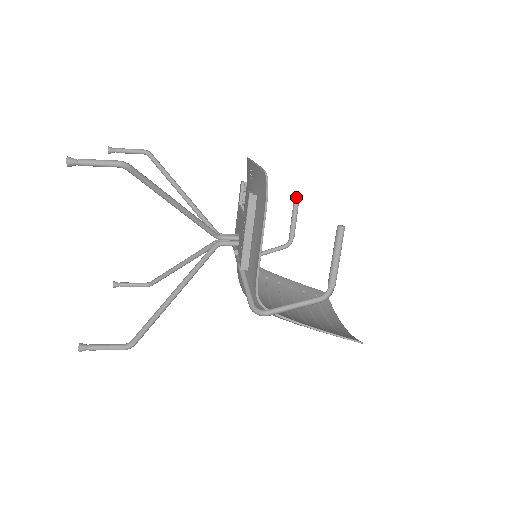
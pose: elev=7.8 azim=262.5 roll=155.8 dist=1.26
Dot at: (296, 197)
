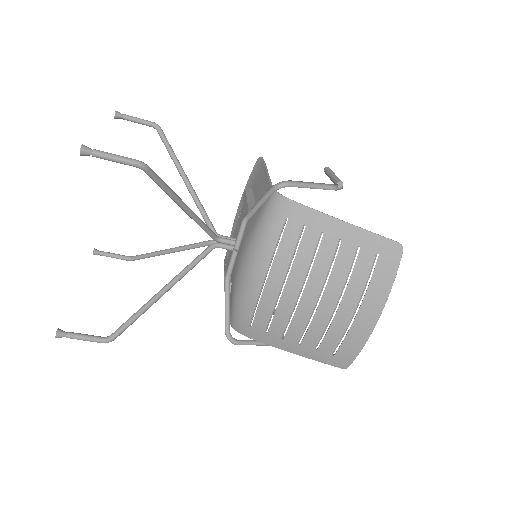
Dot at: (275, 310)
